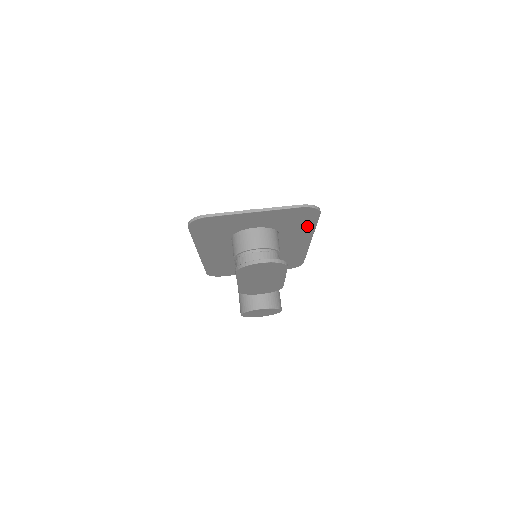
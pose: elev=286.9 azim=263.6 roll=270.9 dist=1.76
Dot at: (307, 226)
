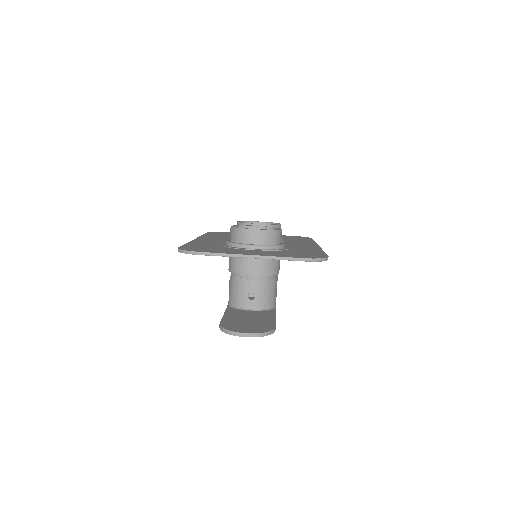
Dot at: occluded
